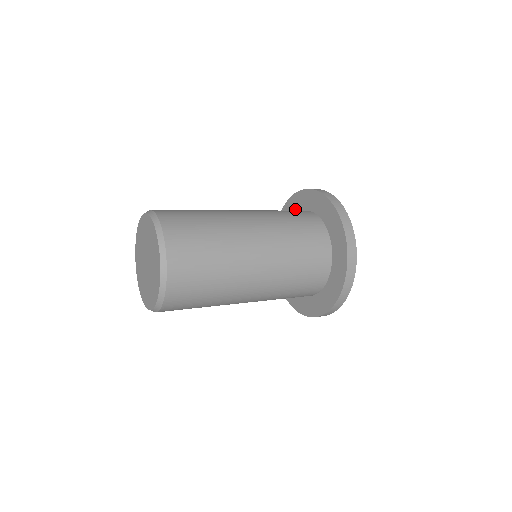
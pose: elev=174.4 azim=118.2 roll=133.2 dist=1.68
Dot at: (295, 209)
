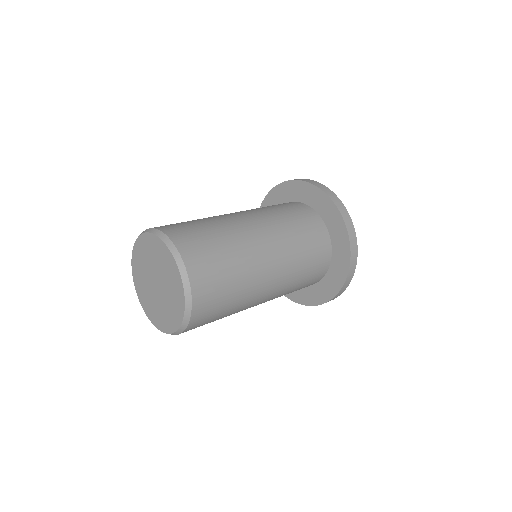
Dot at: occluded
